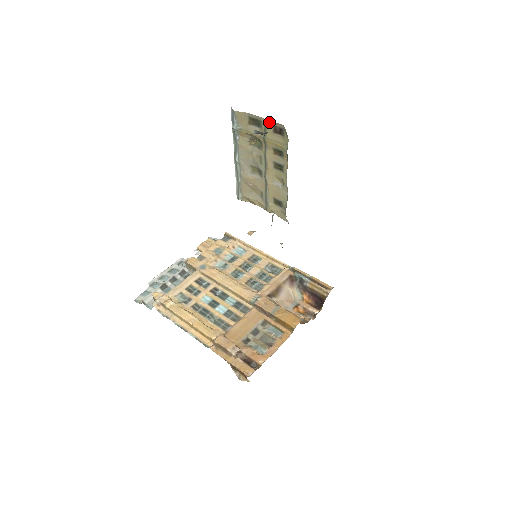
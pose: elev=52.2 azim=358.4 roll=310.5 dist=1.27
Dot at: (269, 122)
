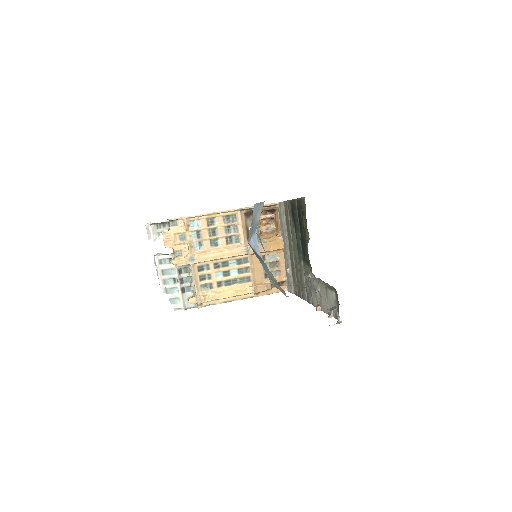
Dot at: occluded
